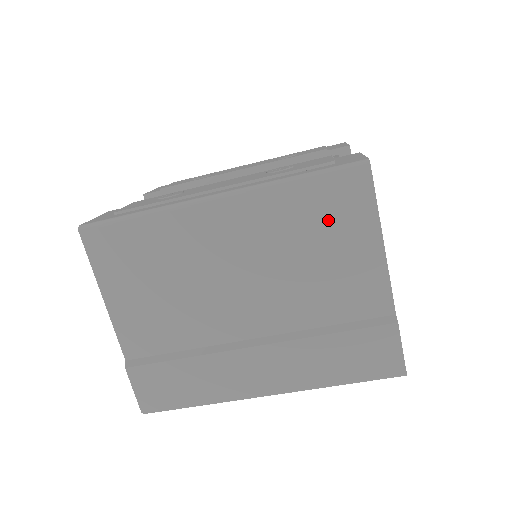
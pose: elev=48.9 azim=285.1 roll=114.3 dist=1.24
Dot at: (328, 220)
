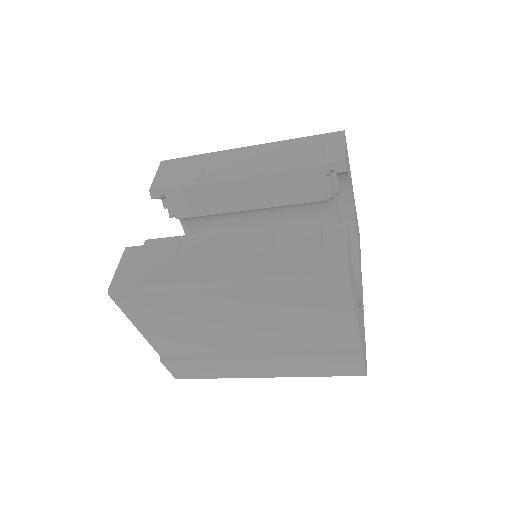
Dot at: (312, 303)
